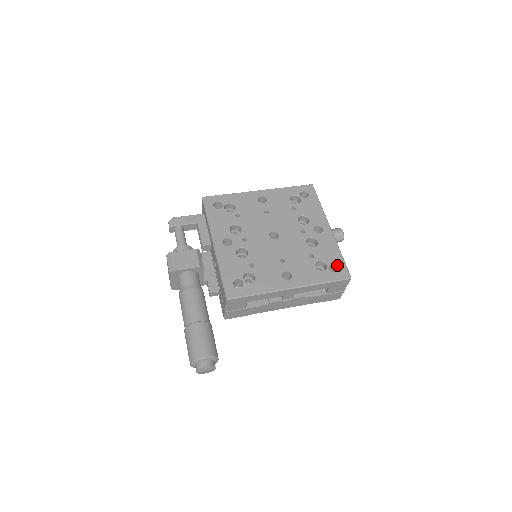
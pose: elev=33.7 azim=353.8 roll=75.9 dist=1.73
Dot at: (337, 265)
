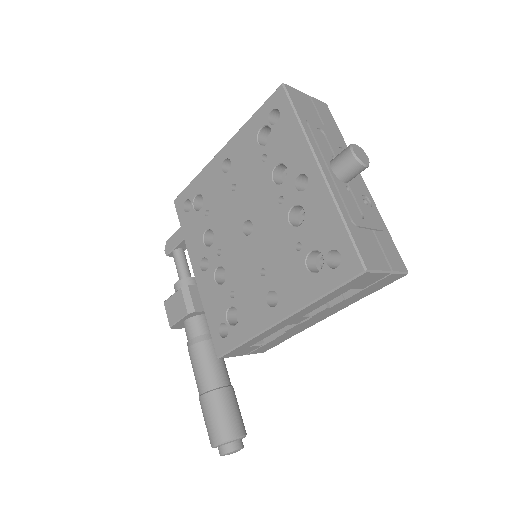
Dot at: (338, 250)
